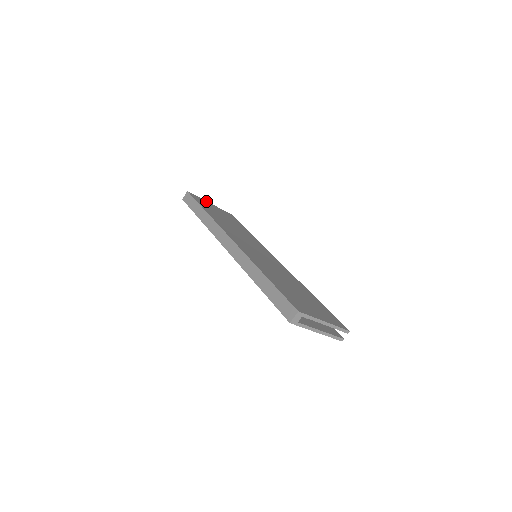
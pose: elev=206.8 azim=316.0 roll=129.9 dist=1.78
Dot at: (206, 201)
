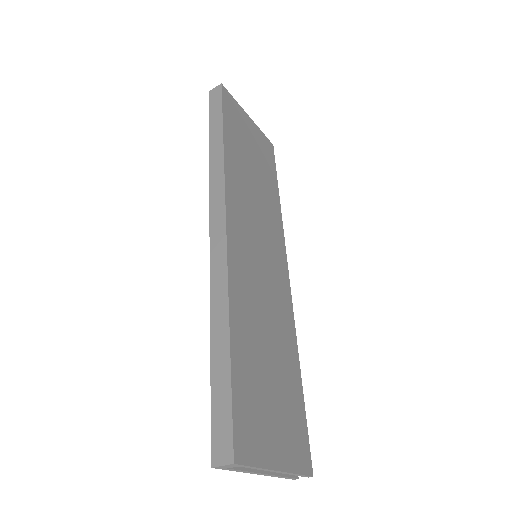
Dot at: (244, 111)
